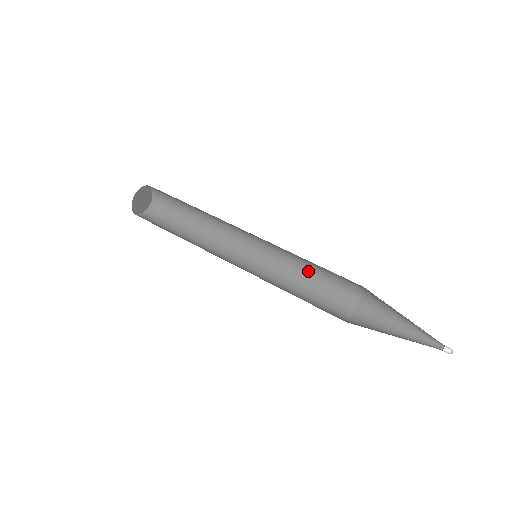
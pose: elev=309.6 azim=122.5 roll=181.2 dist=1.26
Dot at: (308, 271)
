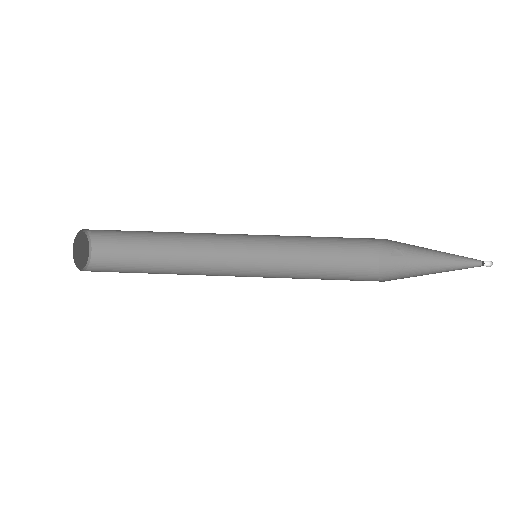
Dot at: (314, 262)
